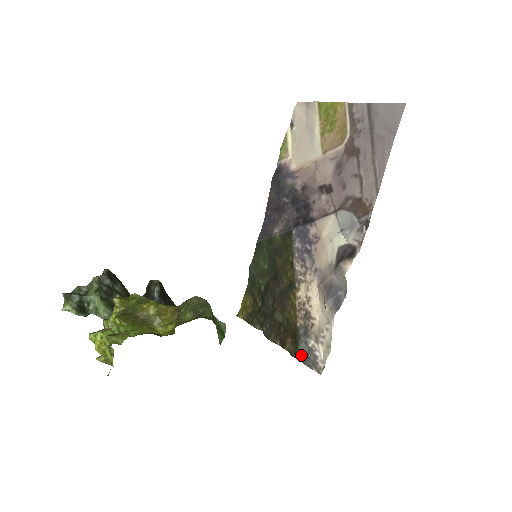
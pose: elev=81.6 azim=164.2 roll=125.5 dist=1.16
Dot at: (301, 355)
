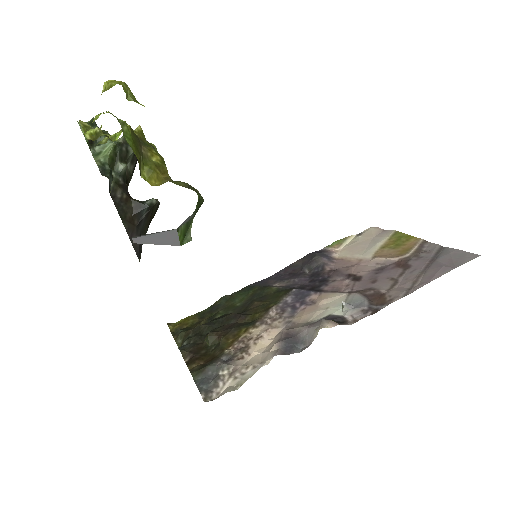
Dot at: (202, 375)
